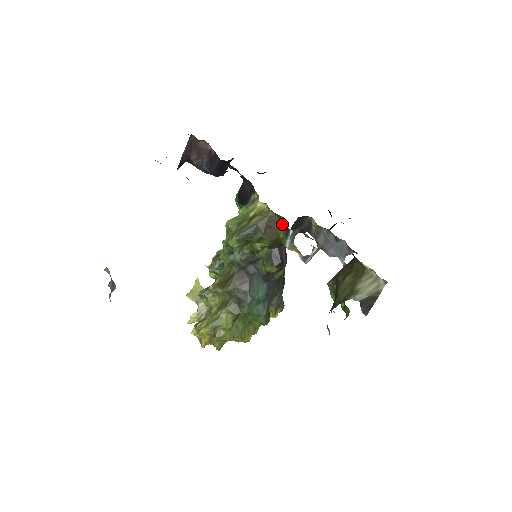
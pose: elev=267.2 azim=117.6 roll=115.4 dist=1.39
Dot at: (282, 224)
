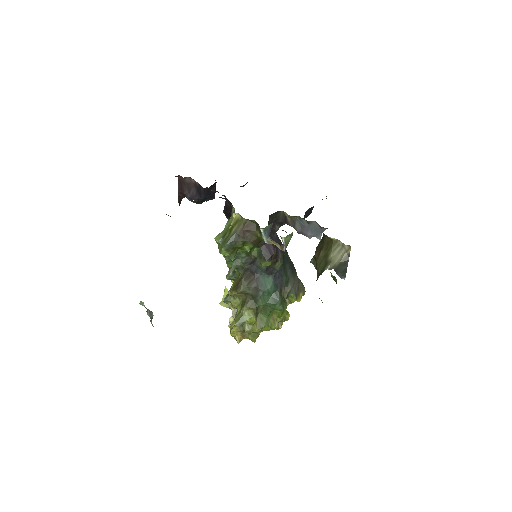
Dot at: (256, 226)
